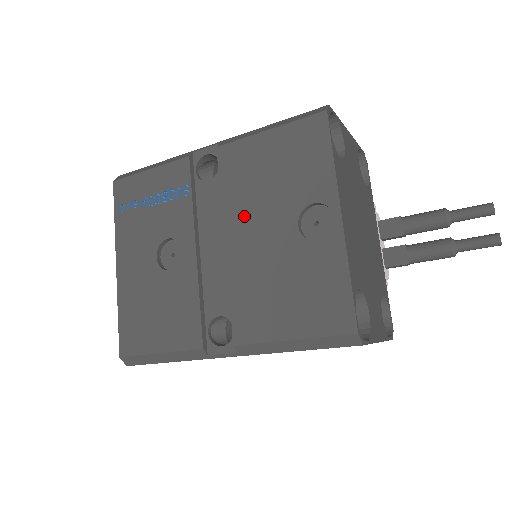
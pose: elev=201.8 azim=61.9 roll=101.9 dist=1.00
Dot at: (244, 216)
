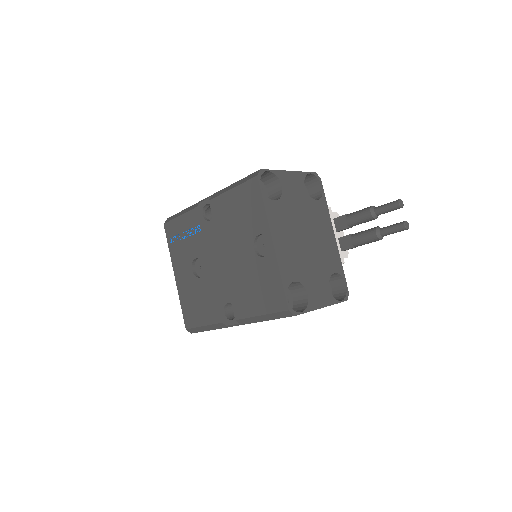
Dot at: (228, 243)
